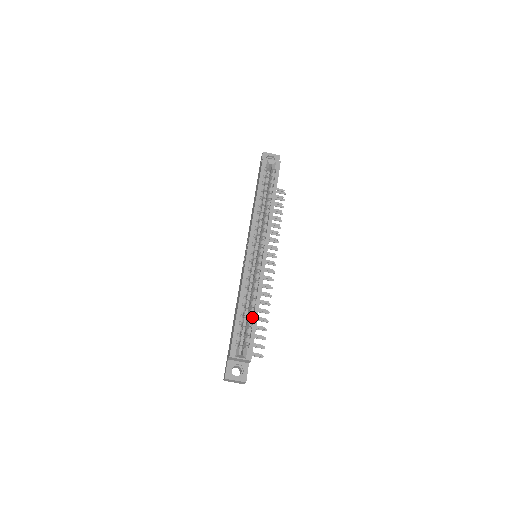
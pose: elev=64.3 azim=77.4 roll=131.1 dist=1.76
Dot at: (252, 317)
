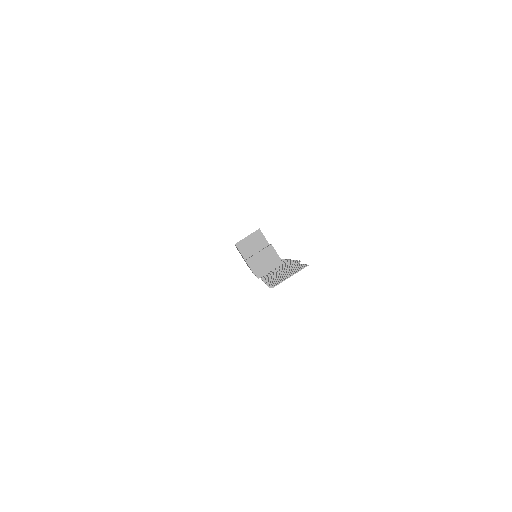
Dot at: occluded
